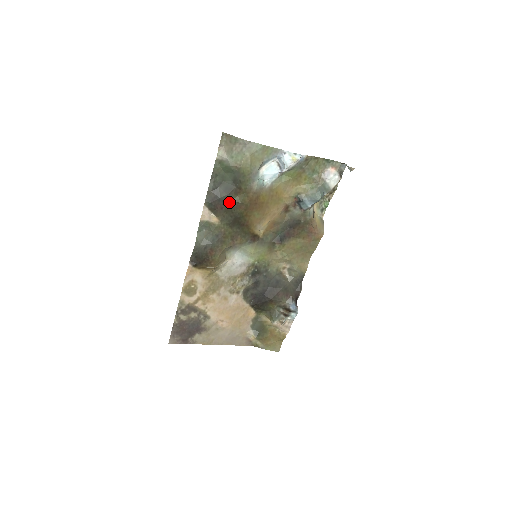
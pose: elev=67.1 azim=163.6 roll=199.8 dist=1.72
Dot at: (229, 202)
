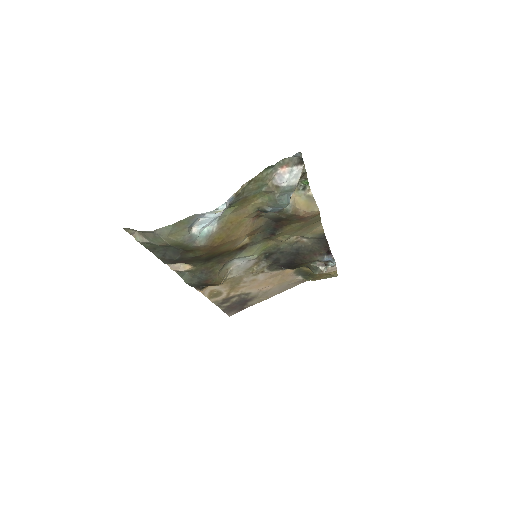
Dot at: (187, 258)
